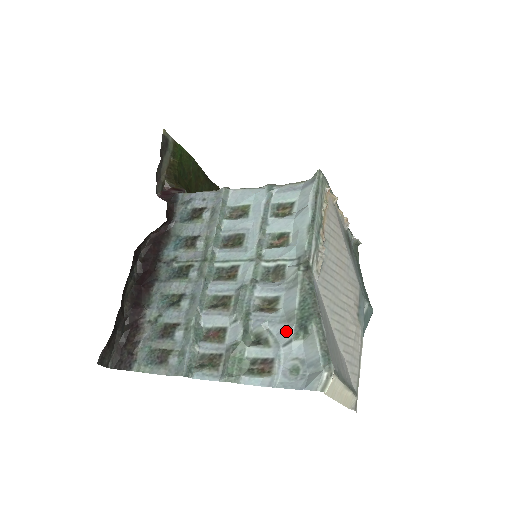
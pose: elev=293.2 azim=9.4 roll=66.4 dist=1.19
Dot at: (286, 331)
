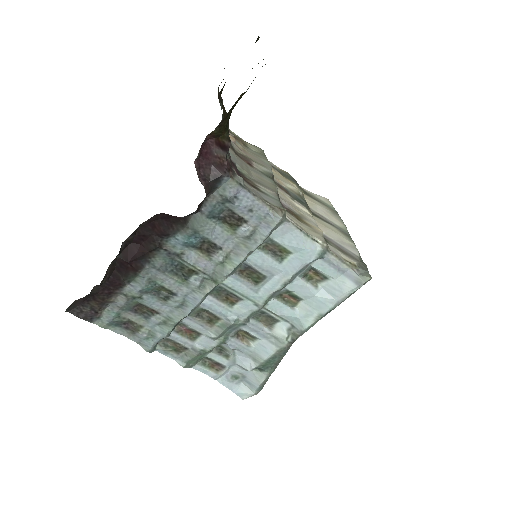
Dot at: (247, 363)
